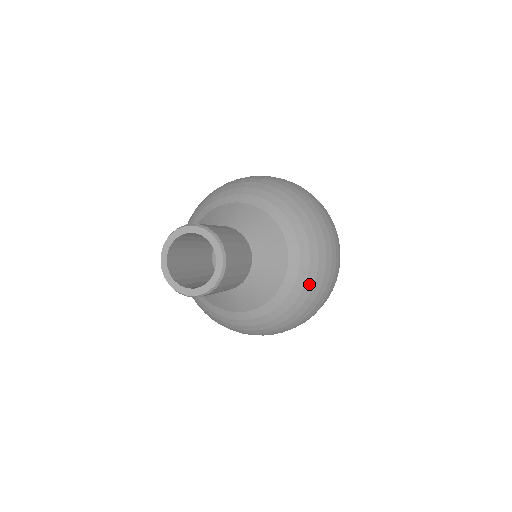
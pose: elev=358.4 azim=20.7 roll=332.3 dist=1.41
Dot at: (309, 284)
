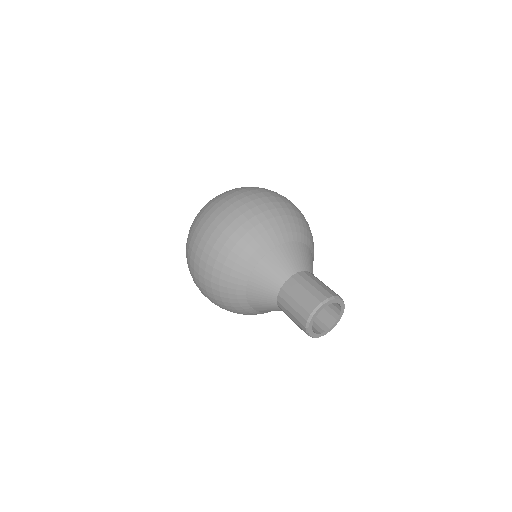
Dot at: occluded
